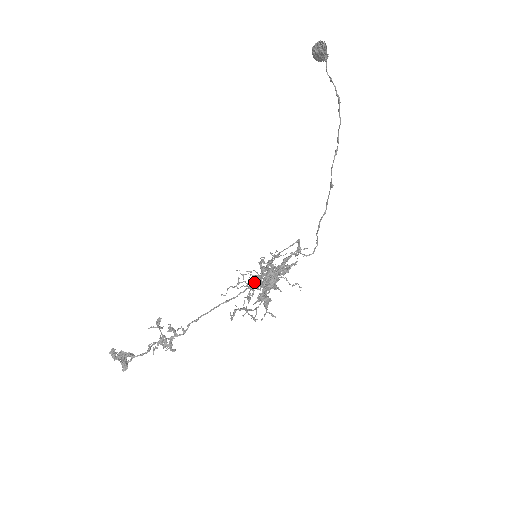
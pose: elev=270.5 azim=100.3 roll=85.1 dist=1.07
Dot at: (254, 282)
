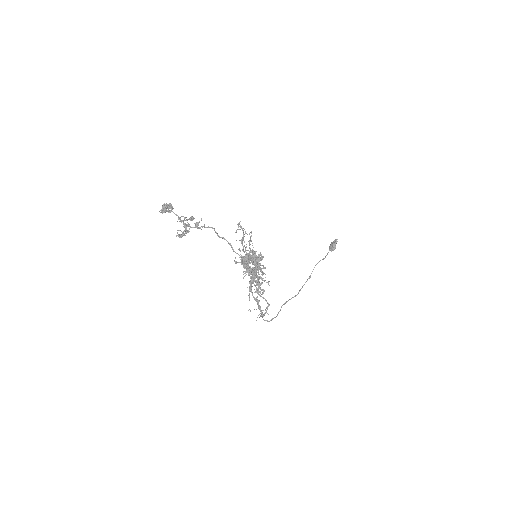
Dot at: (250, 251)
